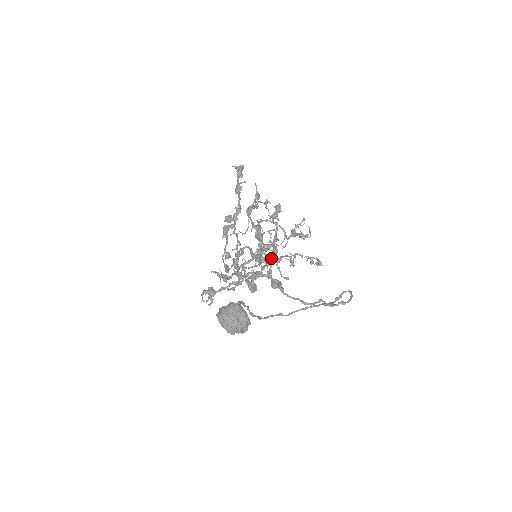
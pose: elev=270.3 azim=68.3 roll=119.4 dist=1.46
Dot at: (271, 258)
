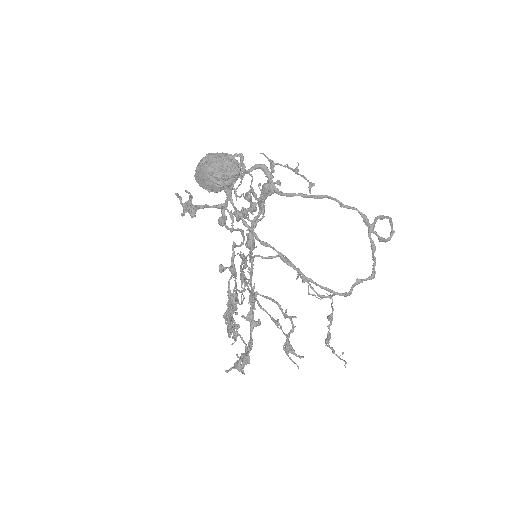
Dot at: occluded
